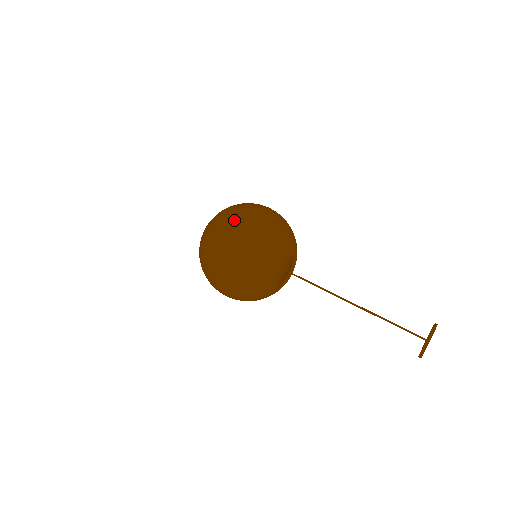
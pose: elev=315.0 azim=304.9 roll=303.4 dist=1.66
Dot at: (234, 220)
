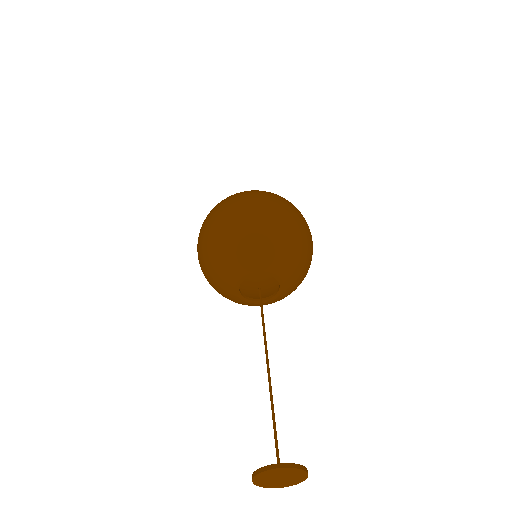
Dot at: (219, 208)
